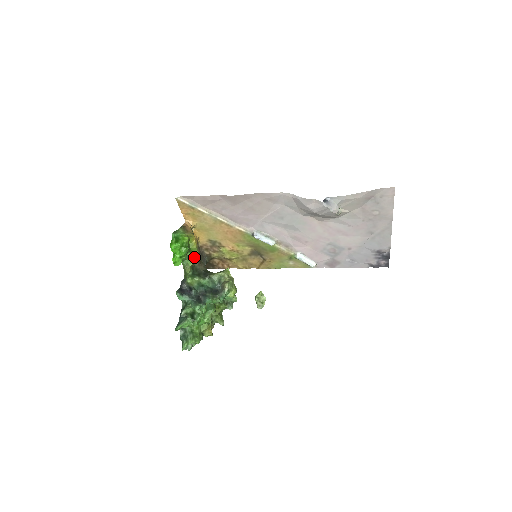
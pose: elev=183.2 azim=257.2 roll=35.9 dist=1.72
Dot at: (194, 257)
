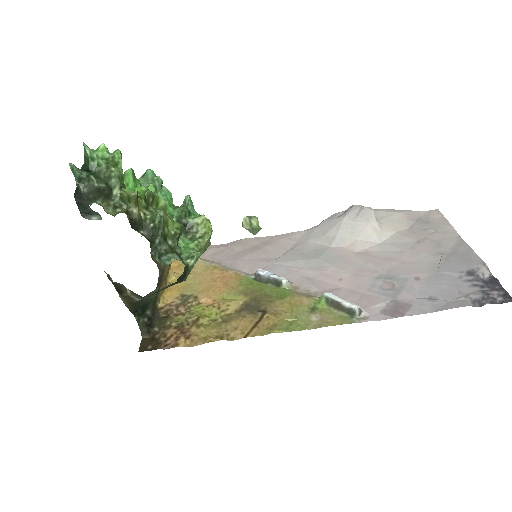
Dot at: occluded
